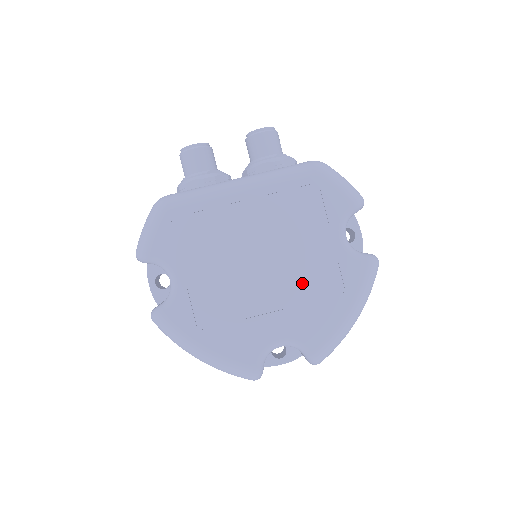
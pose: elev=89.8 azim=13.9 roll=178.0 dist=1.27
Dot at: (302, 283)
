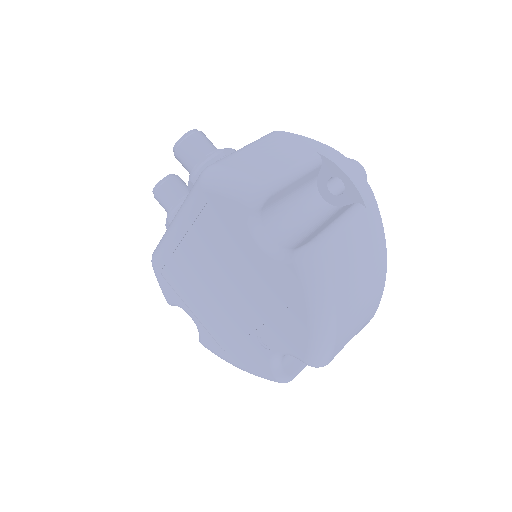
Dot at: (259, 300)
